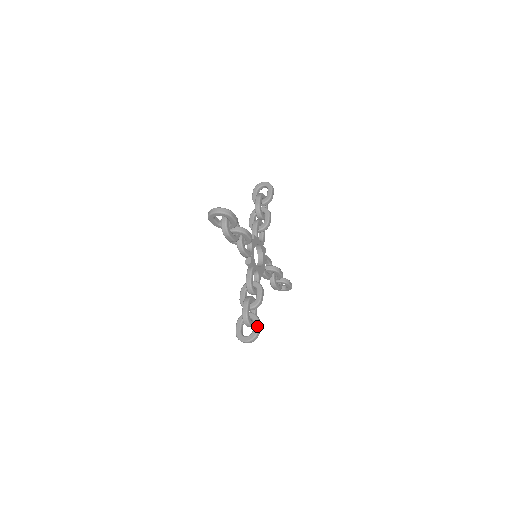
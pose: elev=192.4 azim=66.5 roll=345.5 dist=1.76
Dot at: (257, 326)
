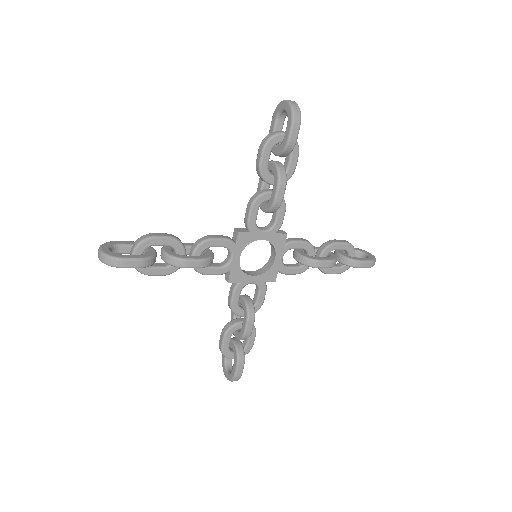
Dot at: (235, 369)
